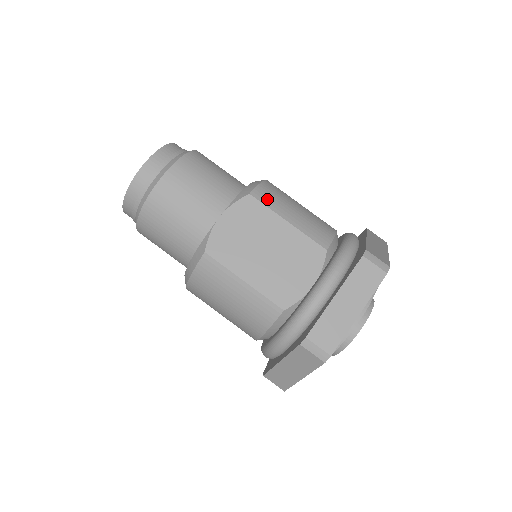
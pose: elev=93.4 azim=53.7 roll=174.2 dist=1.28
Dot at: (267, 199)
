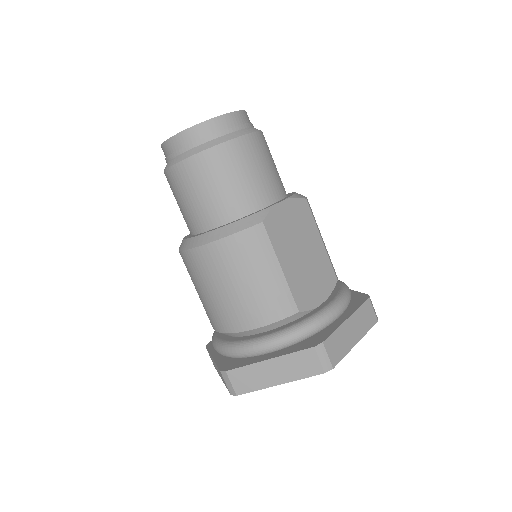
Dot at: occluded
